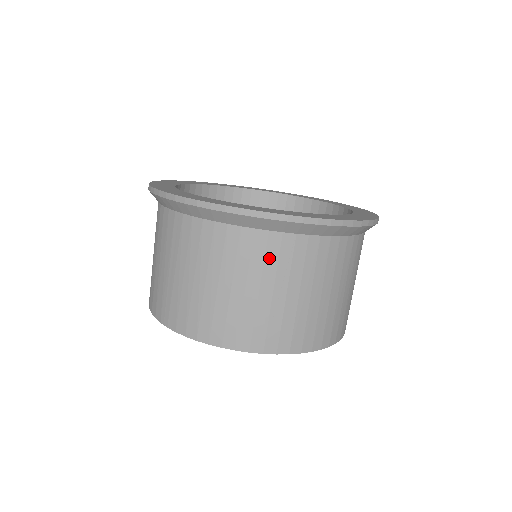
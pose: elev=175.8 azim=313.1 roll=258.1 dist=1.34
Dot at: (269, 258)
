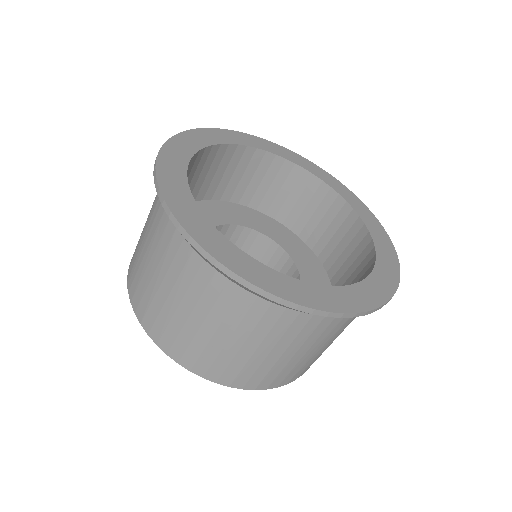
Dot at: (221, 303)
